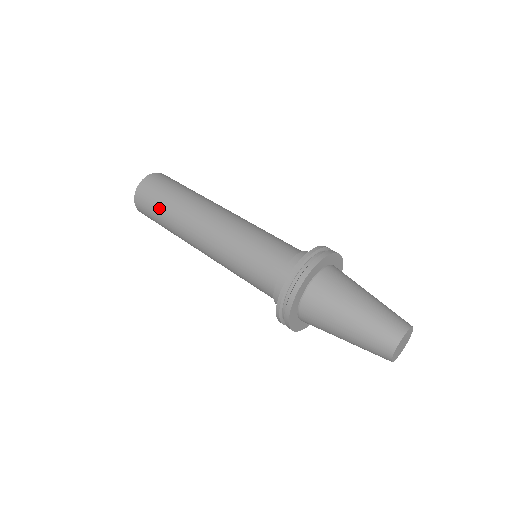
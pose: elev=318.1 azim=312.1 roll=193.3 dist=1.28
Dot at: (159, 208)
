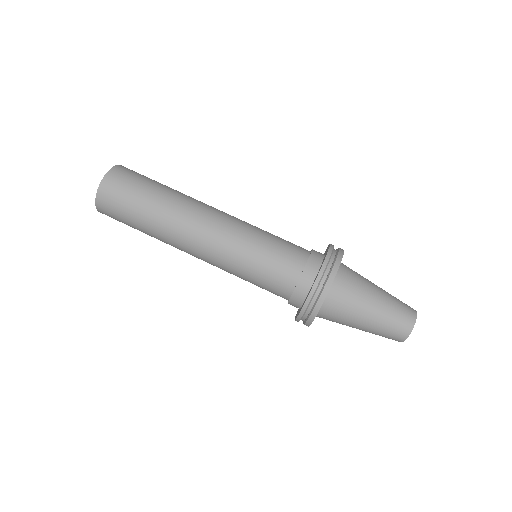
Dot at: (134, 223)
